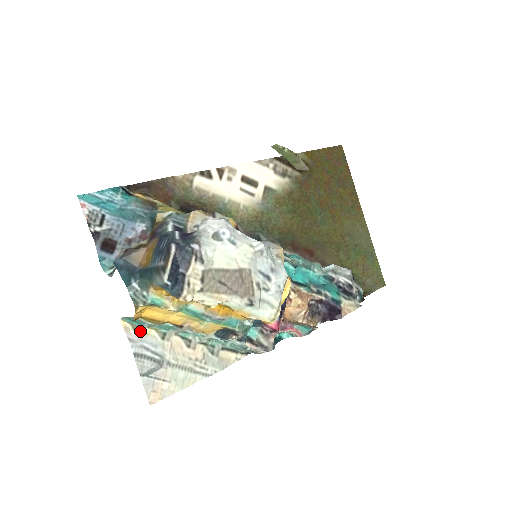
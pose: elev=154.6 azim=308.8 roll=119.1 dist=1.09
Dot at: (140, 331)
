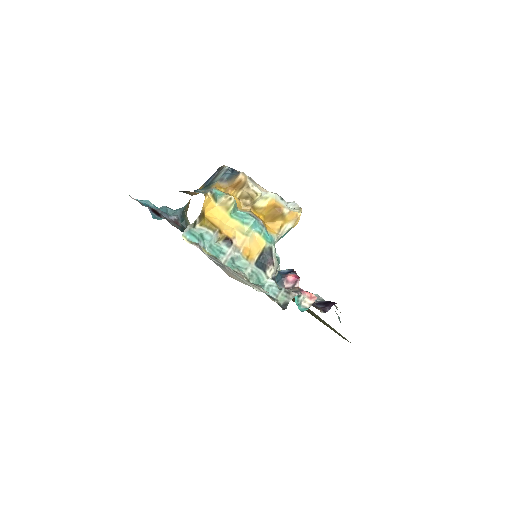
Dot at: (199, 246)
